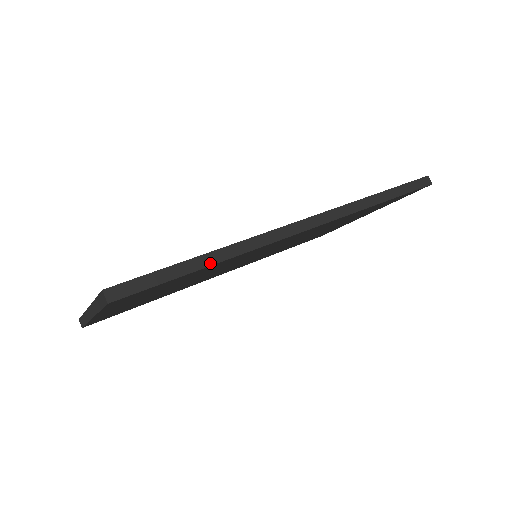
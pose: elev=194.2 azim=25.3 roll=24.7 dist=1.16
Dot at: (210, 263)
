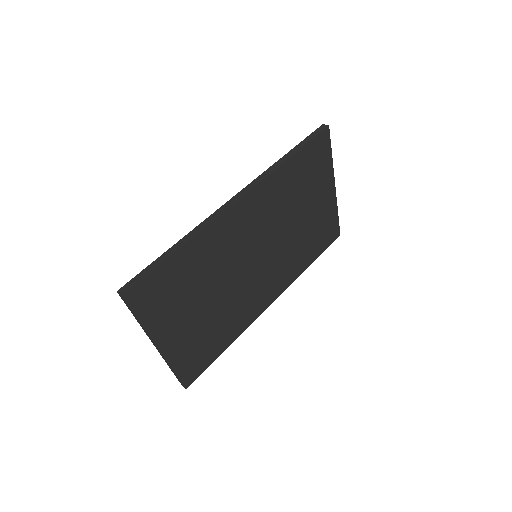
Dot at: (179, 247)
